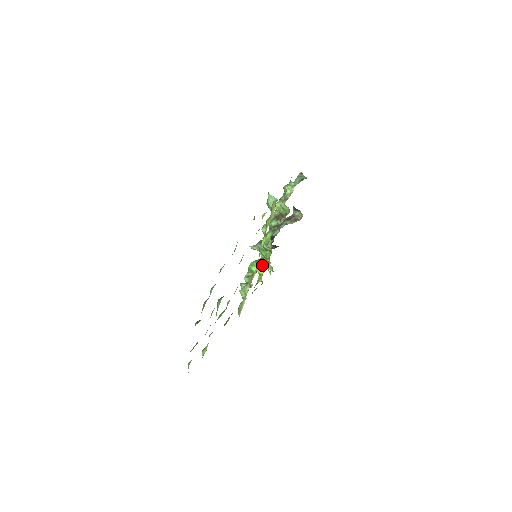
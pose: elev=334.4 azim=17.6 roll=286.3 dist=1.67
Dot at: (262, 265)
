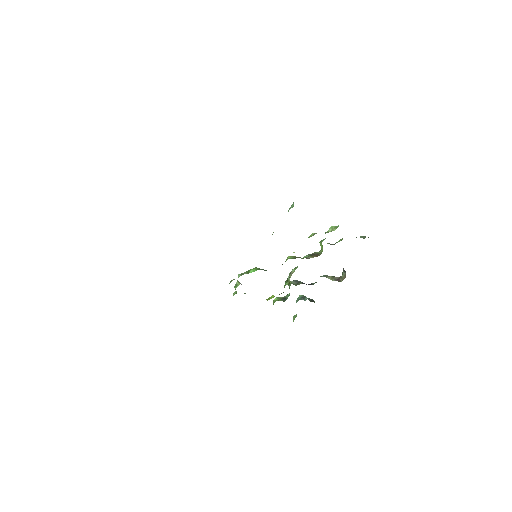
Dot at: (281, 299)
